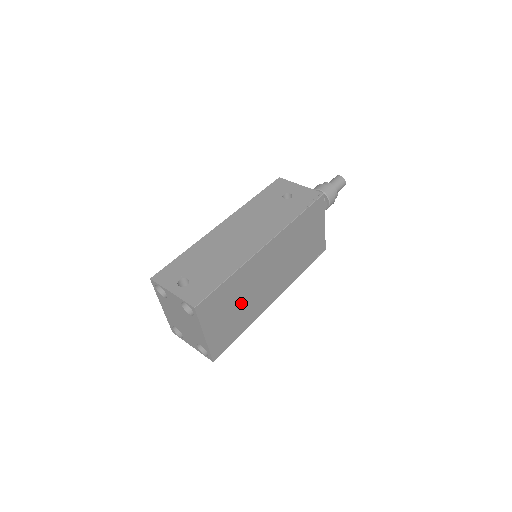
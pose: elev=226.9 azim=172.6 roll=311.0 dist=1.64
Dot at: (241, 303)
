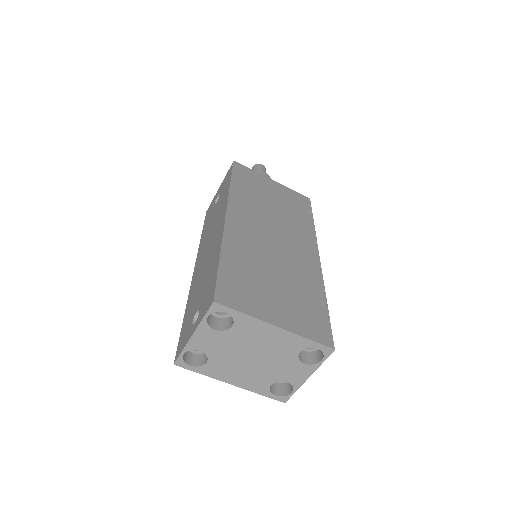
Dot at: (277, 275)
